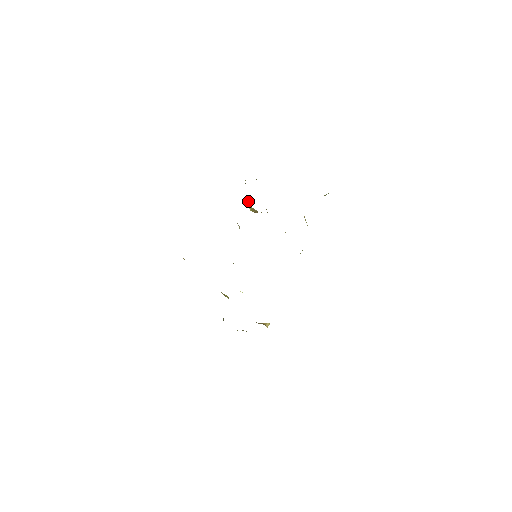
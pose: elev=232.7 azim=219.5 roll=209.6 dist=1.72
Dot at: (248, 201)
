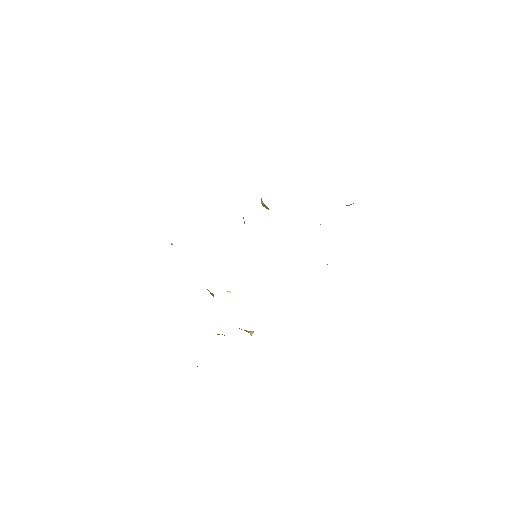
Dot at: occluded
